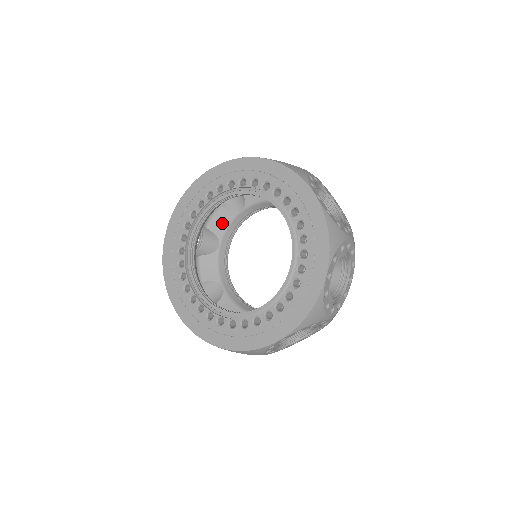
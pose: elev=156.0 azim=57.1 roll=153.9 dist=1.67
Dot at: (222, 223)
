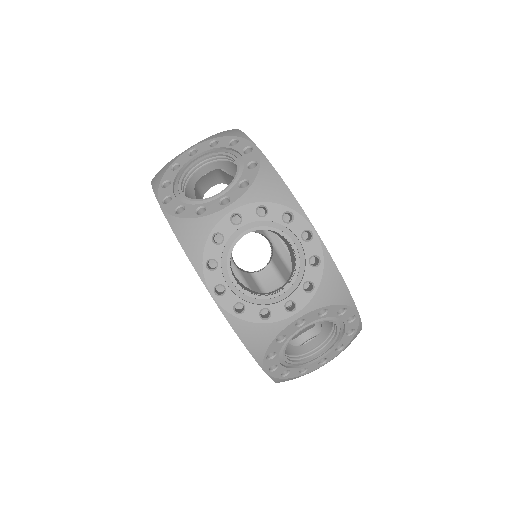
Dot at: occluded
